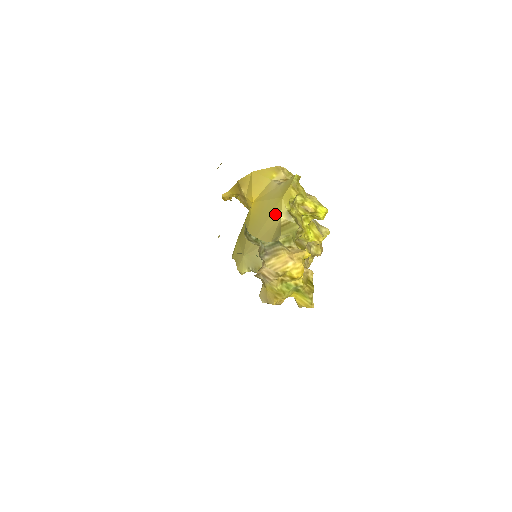
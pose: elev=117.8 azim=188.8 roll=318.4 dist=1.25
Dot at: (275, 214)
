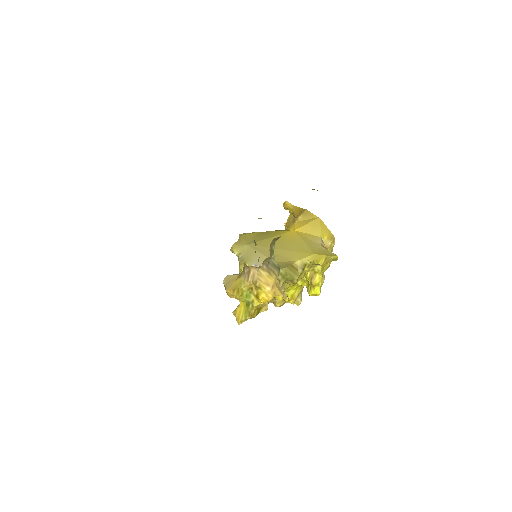
Dot at: (297, 254)
